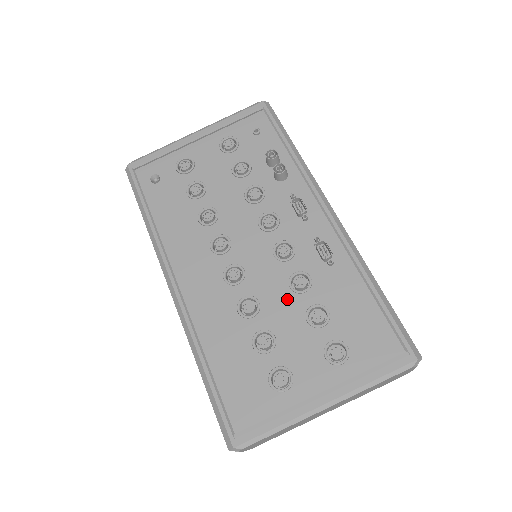
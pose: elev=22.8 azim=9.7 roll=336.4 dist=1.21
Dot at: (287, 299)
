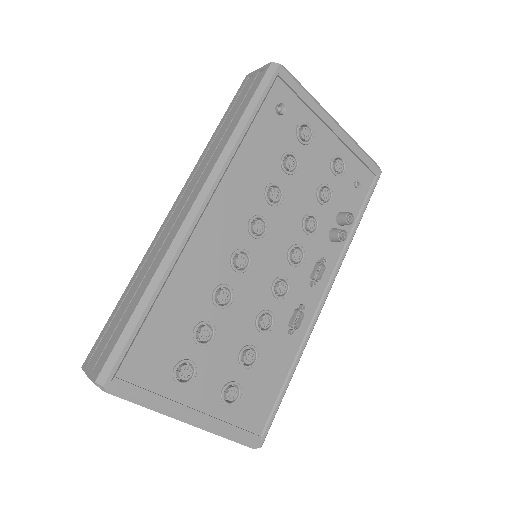
Dot at: (247, 322)
